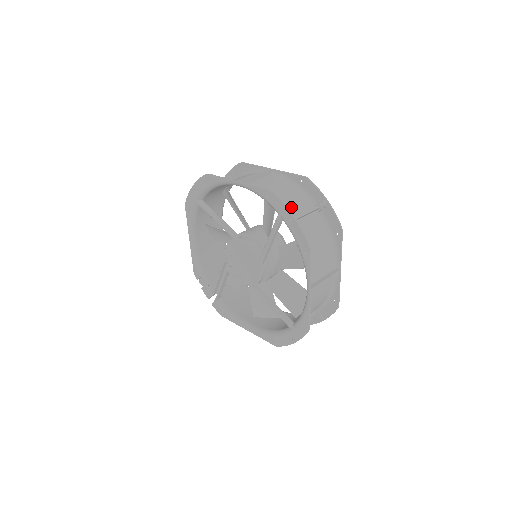
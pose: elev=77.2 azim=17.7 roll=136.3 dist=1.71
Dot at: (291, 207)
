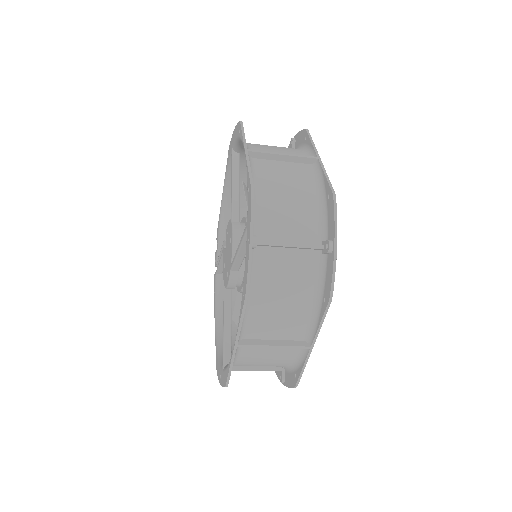
Dot at: (281, 224)
